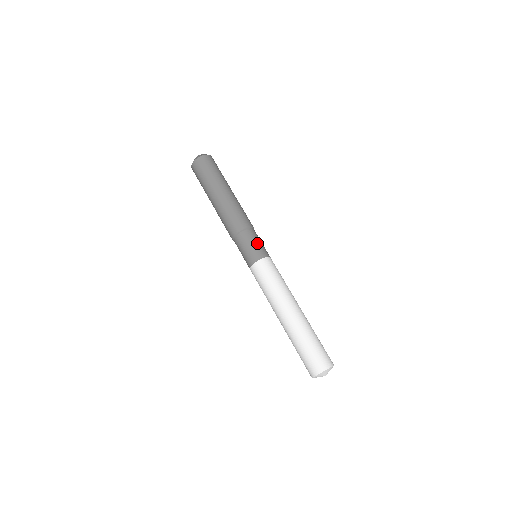
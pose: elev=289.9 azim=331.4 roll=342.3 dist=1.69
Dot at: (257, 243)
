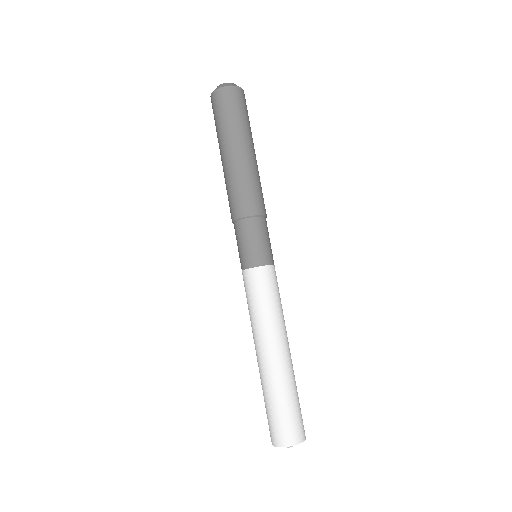
Dot at: (252, 243)
